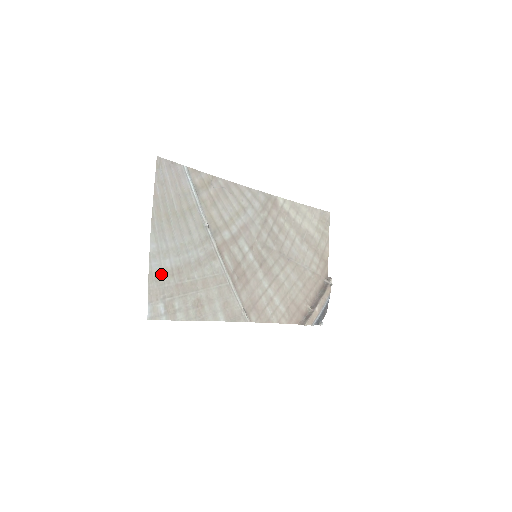
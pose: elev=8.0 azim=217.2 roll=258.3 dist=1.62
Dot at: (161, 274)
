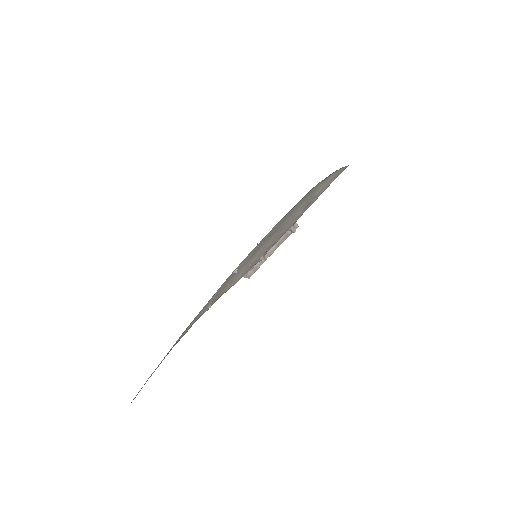
Dot at: occluded
